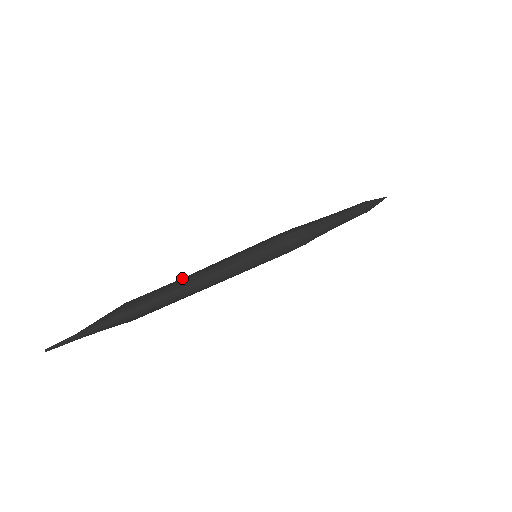
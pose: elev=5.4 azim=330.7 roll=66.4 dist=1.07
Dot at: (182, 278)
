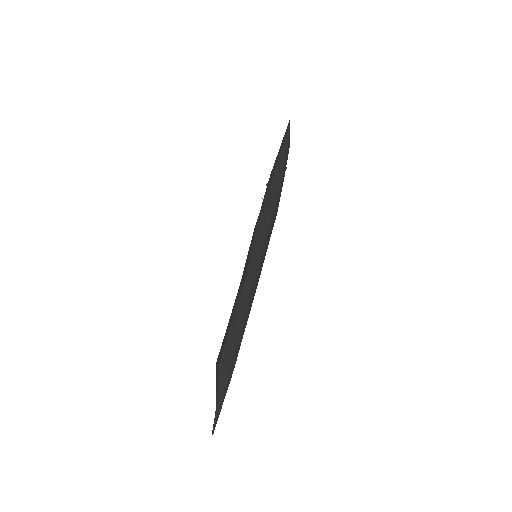
Dot at: (236, 317)
